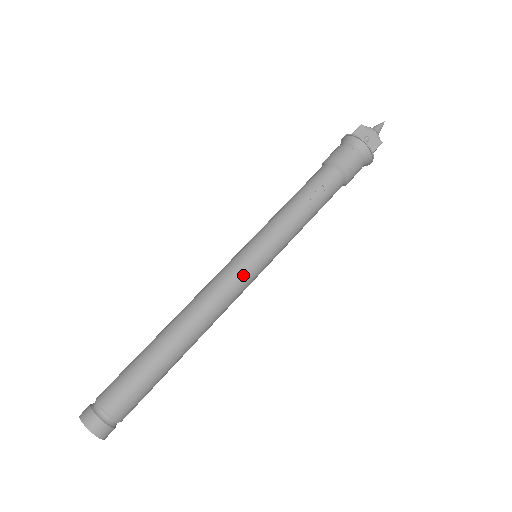
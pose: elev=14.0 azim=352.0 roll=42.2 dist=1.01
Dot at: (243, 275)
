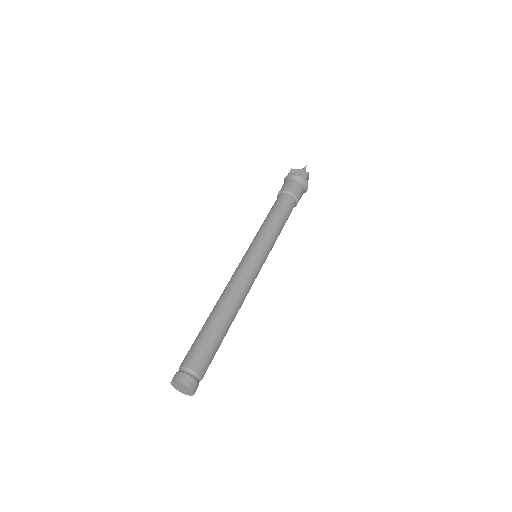
Dot at: occluded
